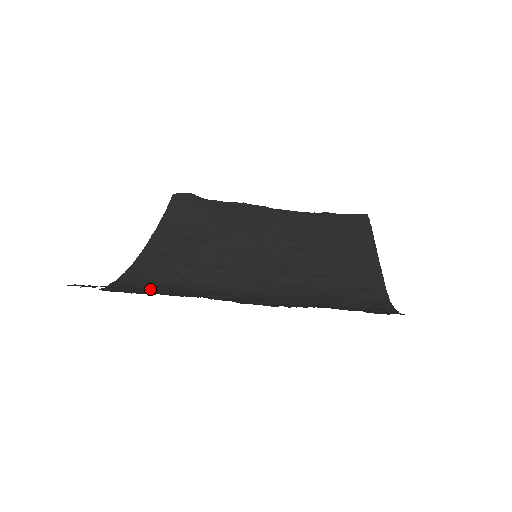
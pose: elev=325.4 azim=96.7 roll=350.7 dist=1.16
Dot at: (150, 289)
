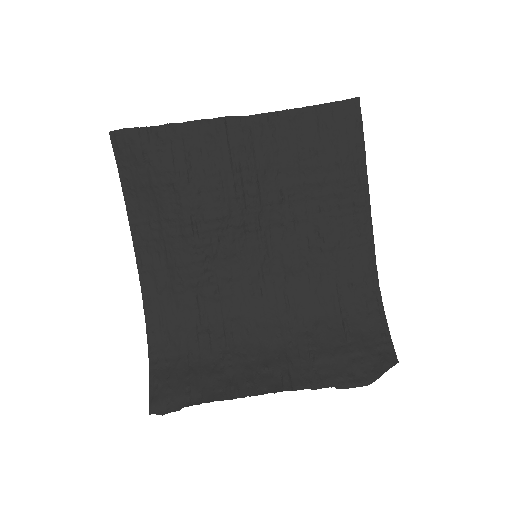
Dot at: (184, 333)
